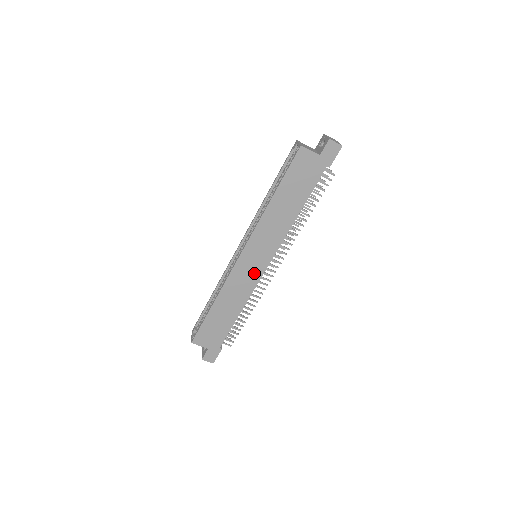
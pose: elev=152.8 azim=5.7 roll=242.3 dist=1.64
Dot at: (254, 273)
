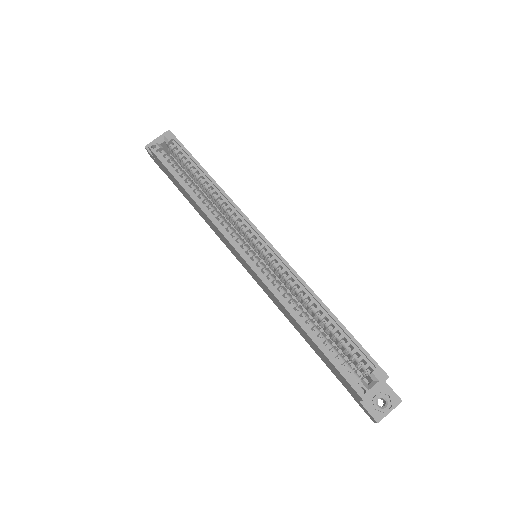
Dot at: (234, 253)
